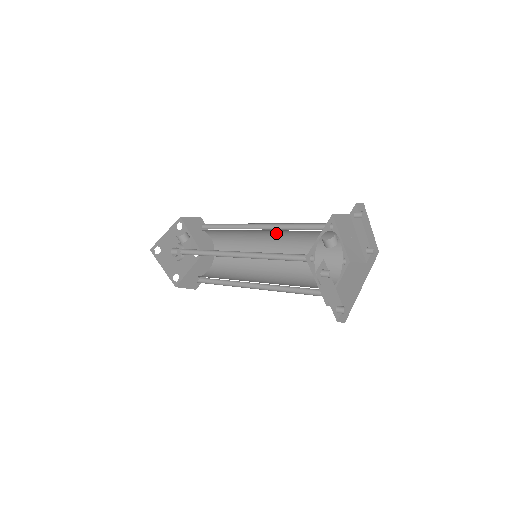
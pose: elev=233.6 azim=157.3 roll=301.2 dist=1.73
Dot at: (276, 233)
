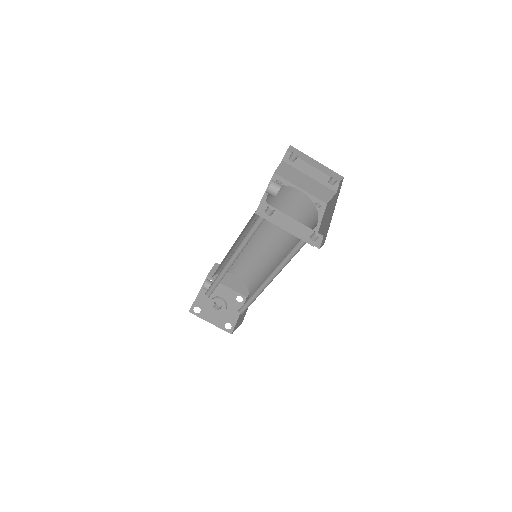
Dot at: (261, 227)
